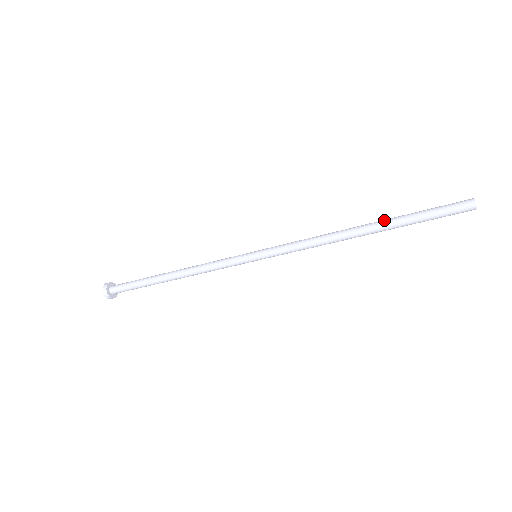
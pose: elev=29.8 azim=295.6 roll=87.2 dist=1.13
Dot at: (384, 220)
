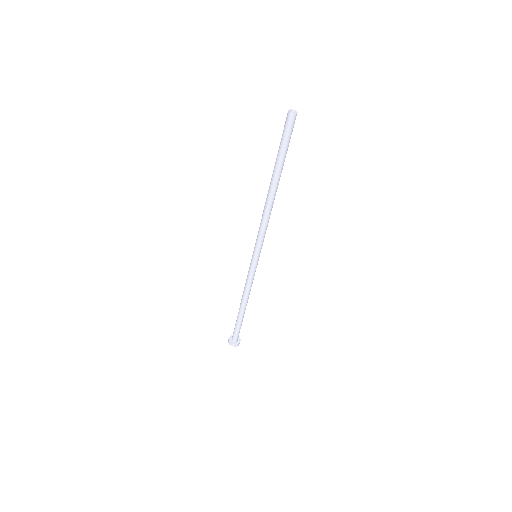
Dot at: (274, 171)
